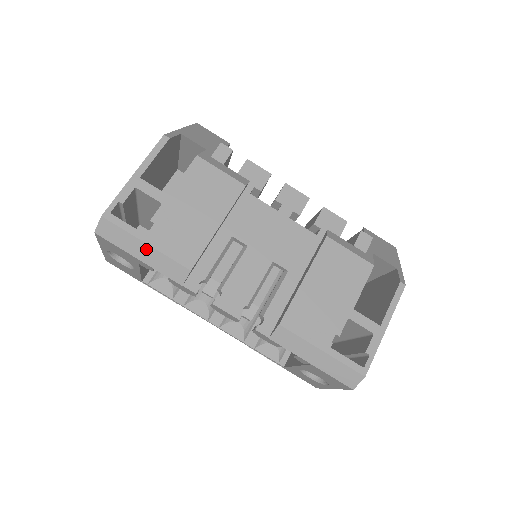
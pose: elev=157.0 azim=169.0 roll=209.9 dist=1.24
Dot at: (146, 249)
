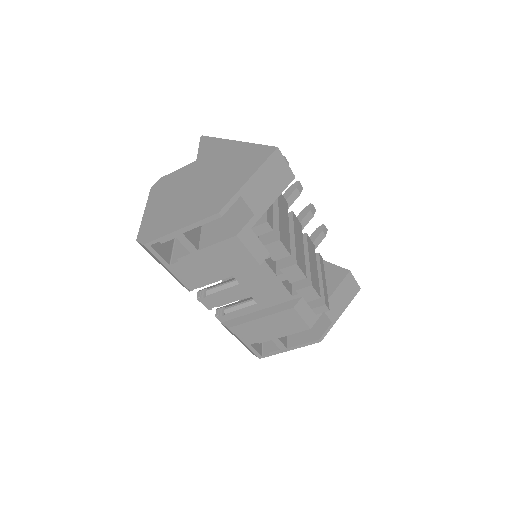
Dot at: (167, 269)
